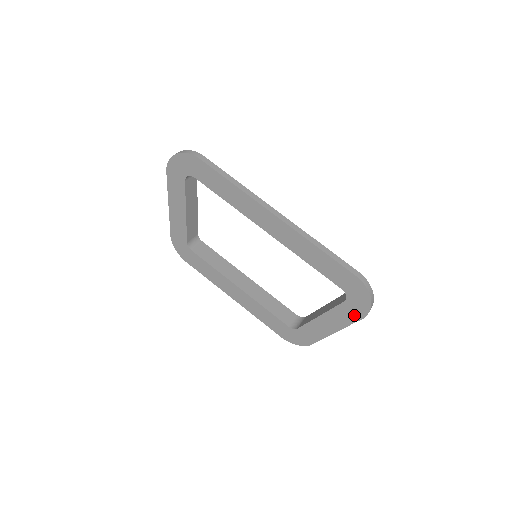
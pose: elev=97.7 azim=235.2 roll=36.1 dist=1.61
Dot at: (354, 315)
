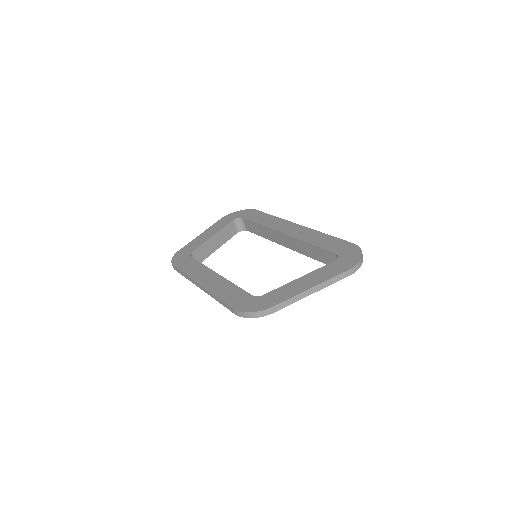
Dot at: (340, 269)
